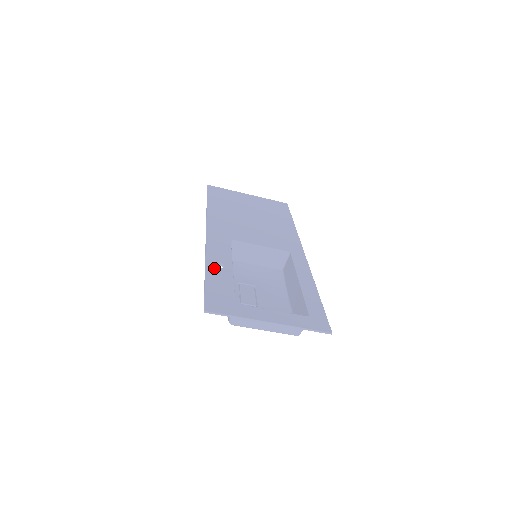
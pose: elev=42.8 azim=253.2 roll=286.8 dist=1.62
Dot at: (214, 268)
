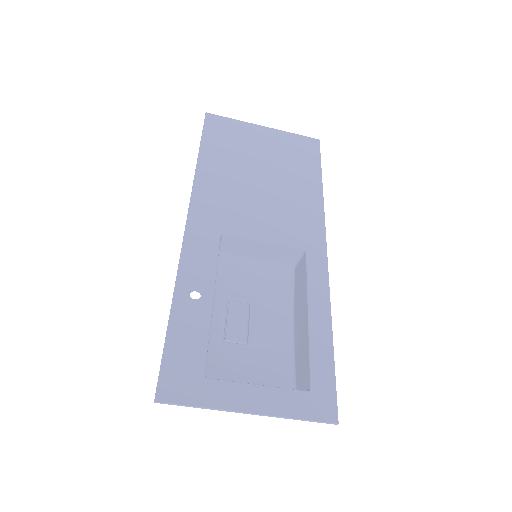
Dot at: (185, 302)
